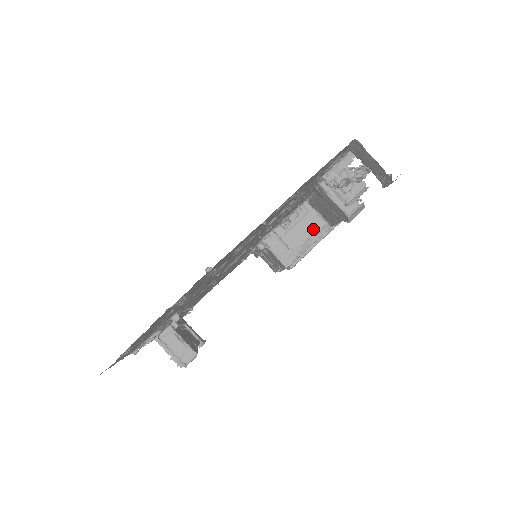
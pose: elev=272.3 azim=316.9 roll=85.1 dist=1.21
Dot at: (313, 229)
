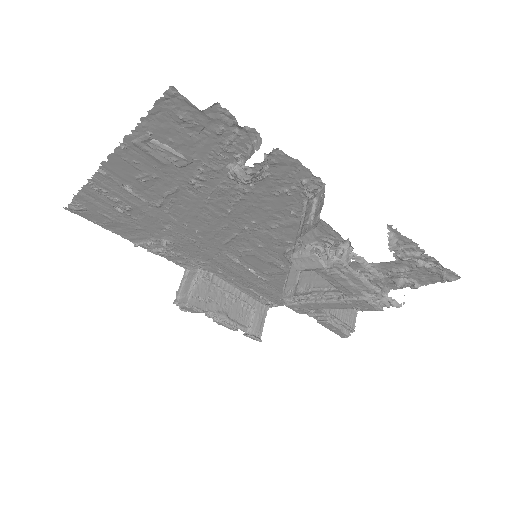
Dot at: occluded
